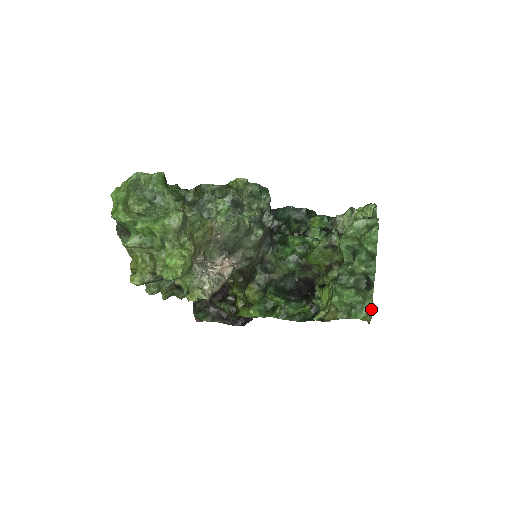
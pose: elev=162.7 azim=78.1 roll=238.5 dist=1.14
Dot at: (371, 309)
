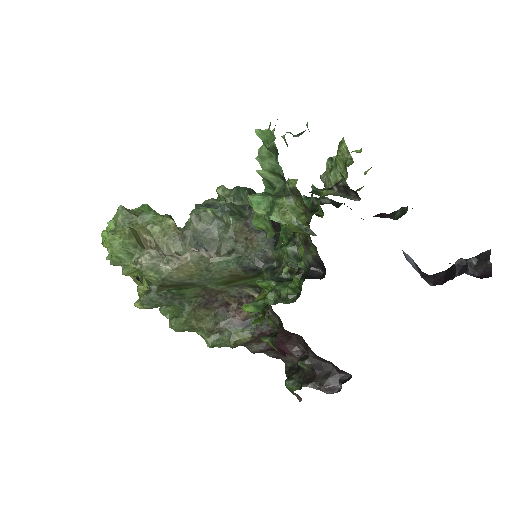
Dot at: (284, 203)
